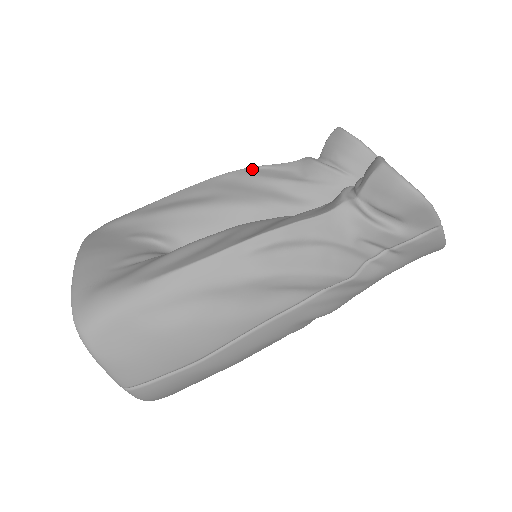
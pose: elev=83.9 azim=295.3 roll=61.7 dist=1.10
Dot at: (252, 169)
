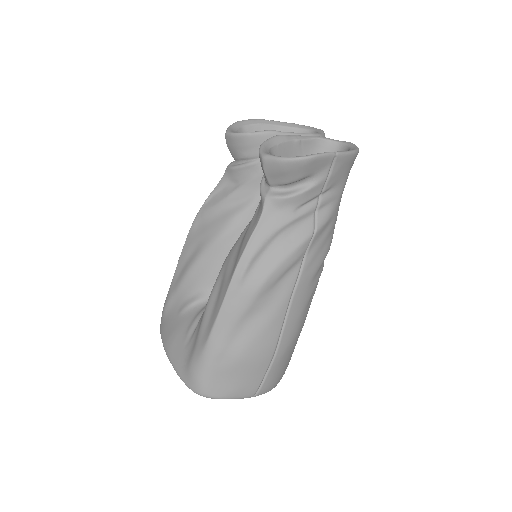
Dot at: (205, 205)
